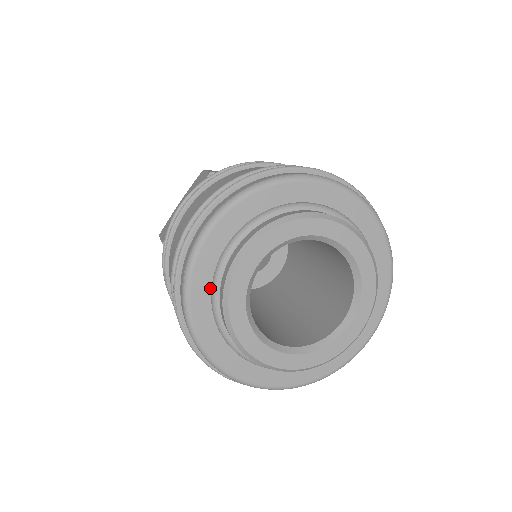
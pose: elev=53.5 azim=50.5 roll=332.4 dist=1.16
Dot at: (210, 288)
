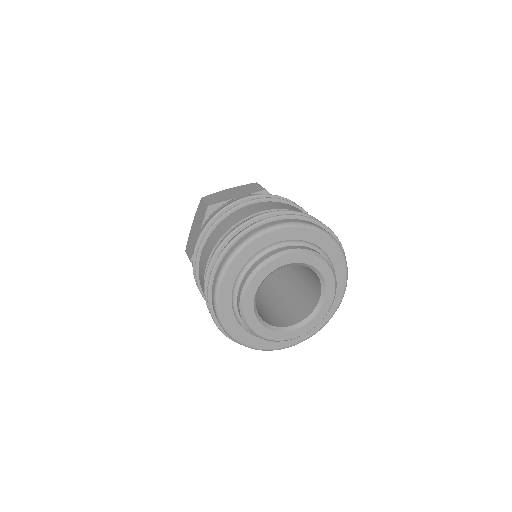
Dot at: (232, 309)
